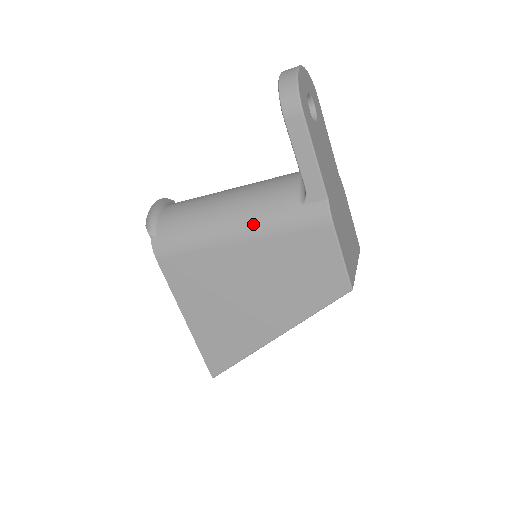
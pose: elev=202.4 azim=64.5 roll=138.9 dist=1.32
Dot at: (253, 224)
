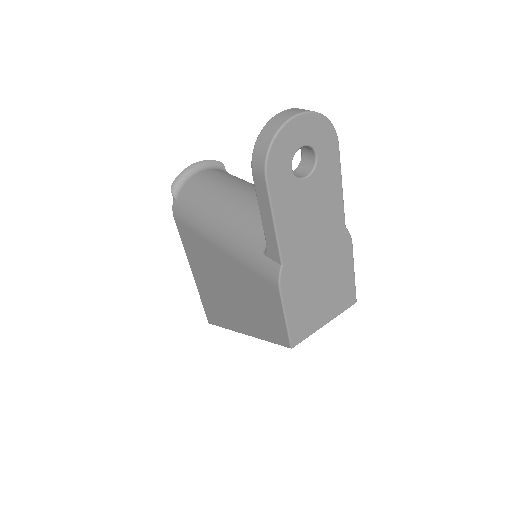
Dot at: (229, 242)
